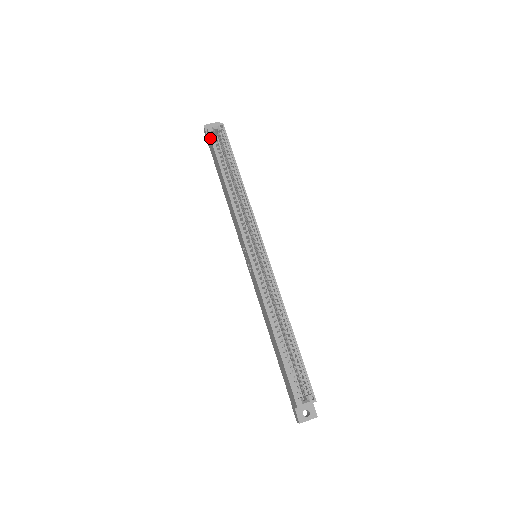
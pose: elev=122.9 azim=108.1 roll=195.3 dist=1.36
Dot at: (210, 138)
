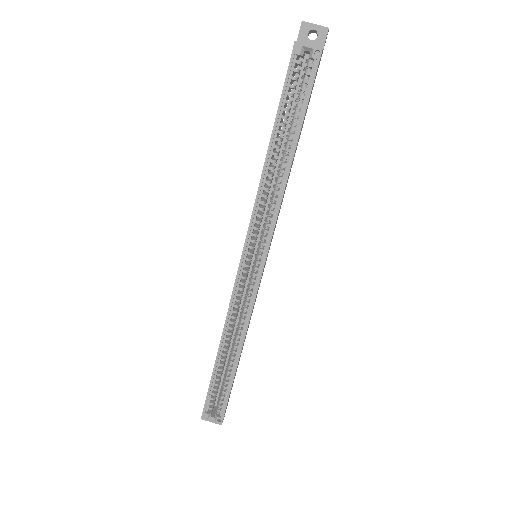
Dot at: occluded
